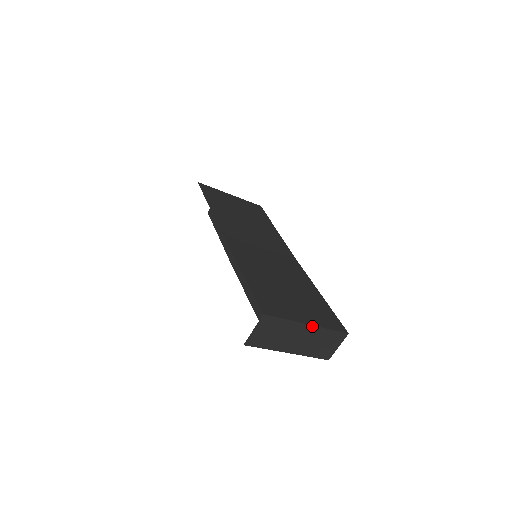
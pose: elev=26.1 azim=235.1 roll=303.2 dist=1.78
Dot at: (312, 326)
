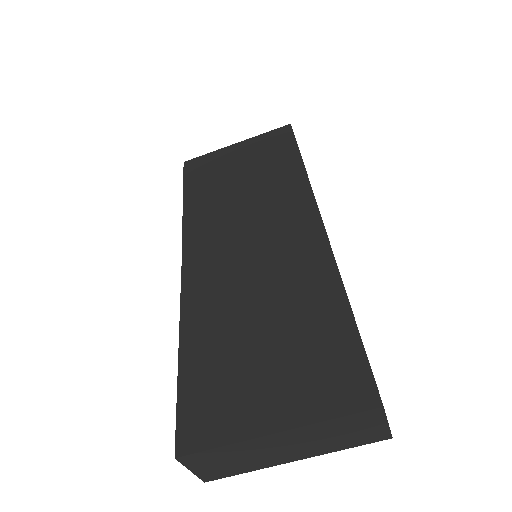
Dot at: (285, 431)
